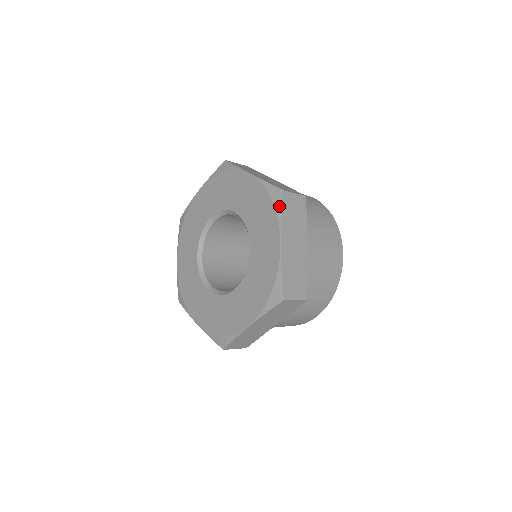
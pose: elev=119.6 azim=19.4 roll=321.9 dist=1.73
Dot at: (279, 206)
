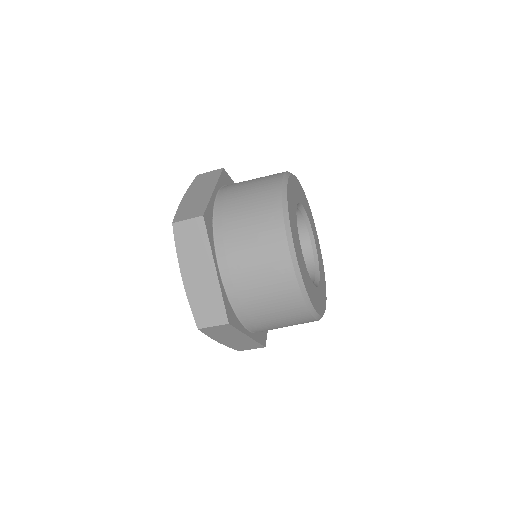
Dot at: occluded
